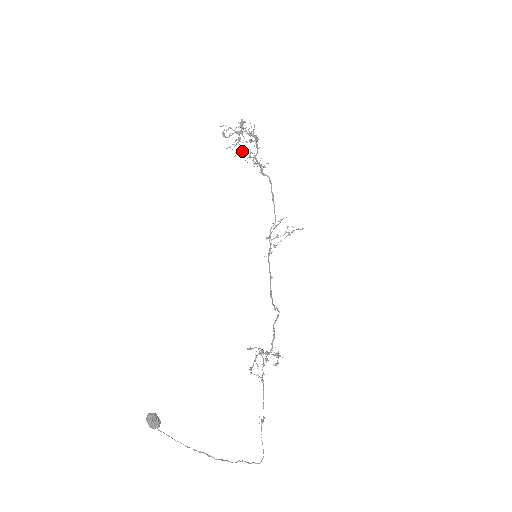
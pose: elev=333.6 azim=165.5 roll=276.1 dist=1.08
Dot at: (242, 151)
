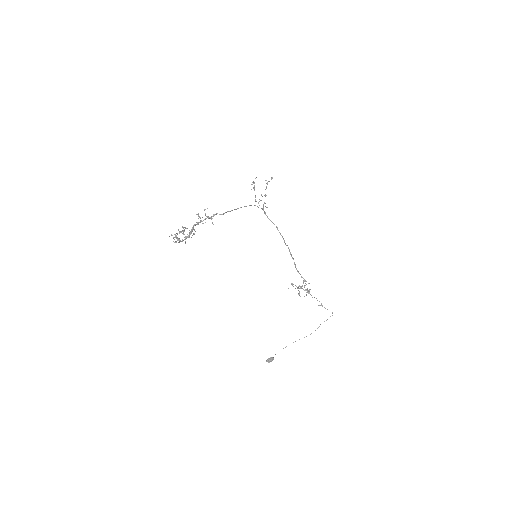
Dot at: (193, 234)
